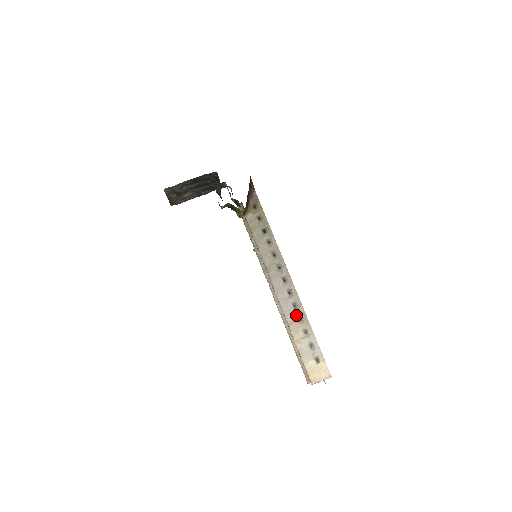
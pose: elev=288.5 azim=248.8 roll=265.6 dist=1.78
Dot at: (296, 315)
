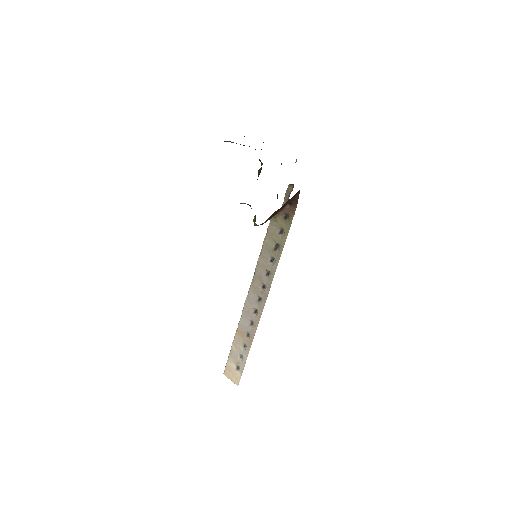
Dot at: (247, 330)
